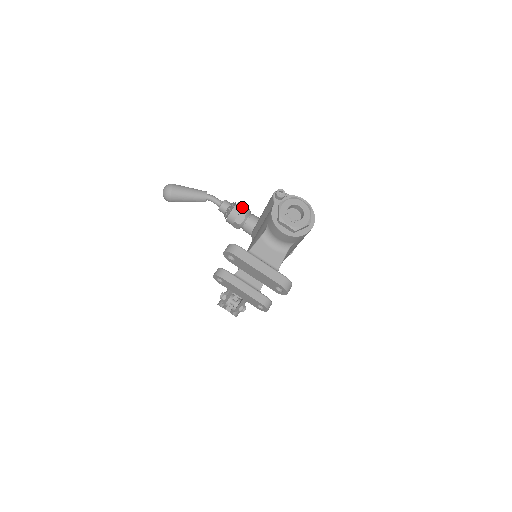
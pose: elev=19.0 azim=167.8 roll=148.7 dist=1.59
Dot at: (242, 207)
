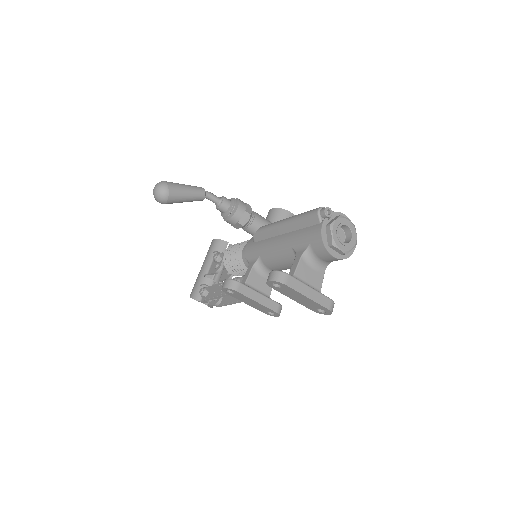
Dot at: (245, 205)
